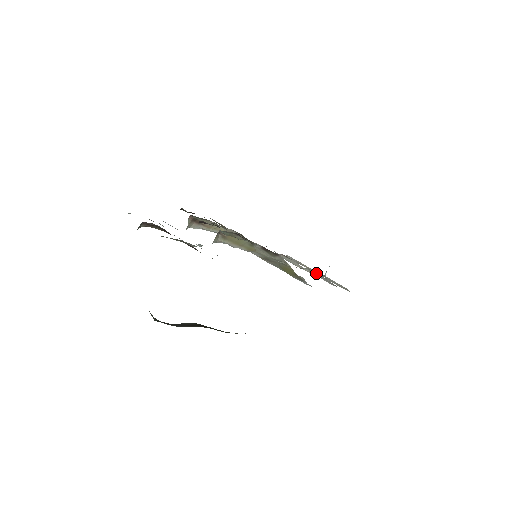
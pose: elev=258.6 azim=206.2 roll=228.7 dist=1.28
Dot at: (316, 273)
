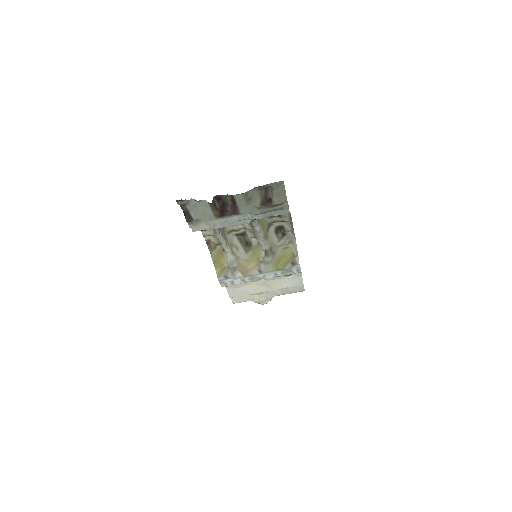
Dot at: occluded
